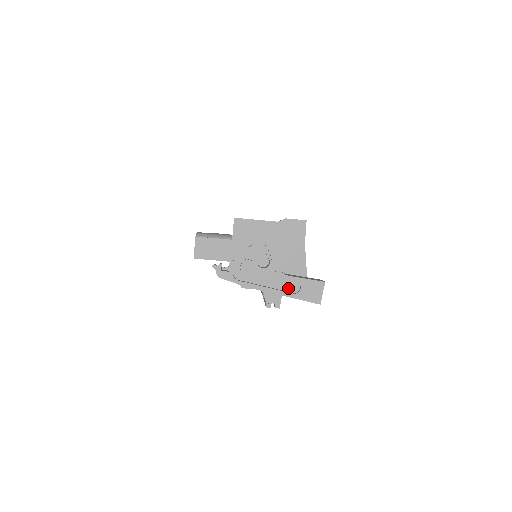
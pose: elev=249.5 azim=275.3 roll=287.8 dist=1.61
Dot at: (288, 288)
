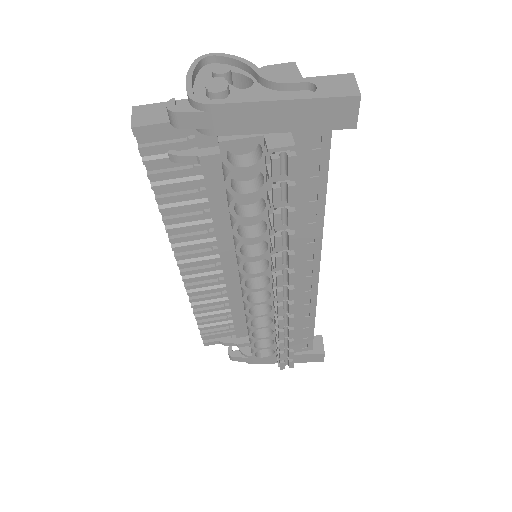
Dot at: occluded
